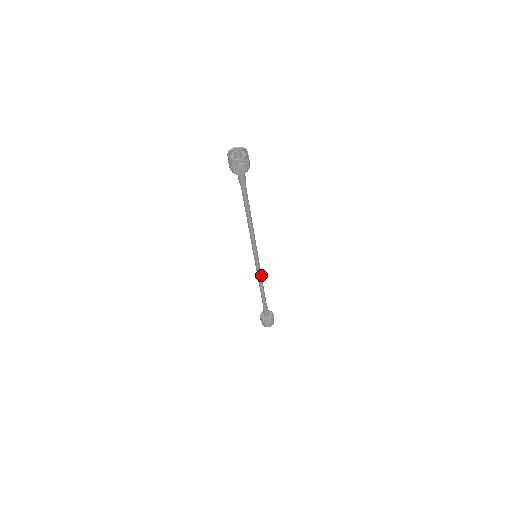
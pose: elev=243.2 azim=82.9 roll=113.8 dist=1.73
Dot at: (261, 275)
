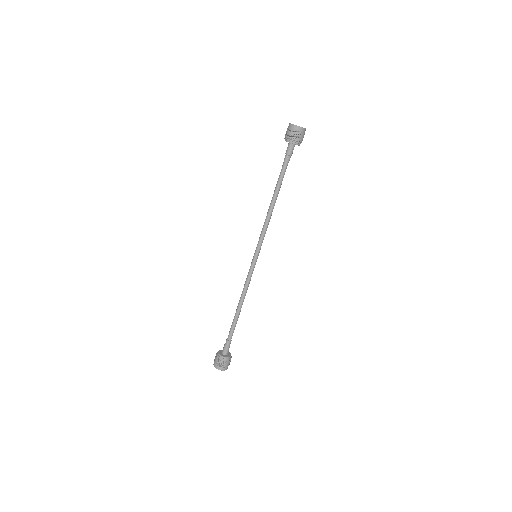
Dot at: (248, 286)
